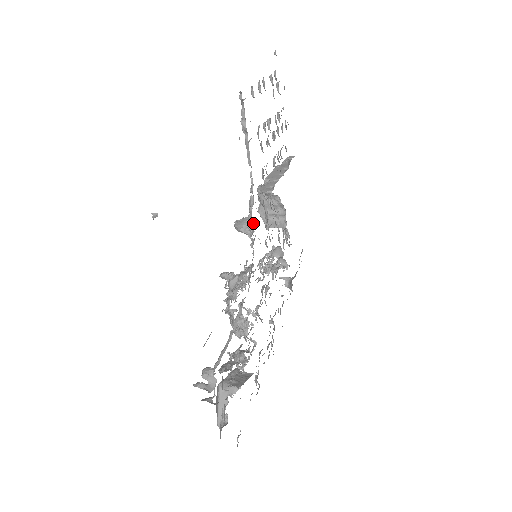
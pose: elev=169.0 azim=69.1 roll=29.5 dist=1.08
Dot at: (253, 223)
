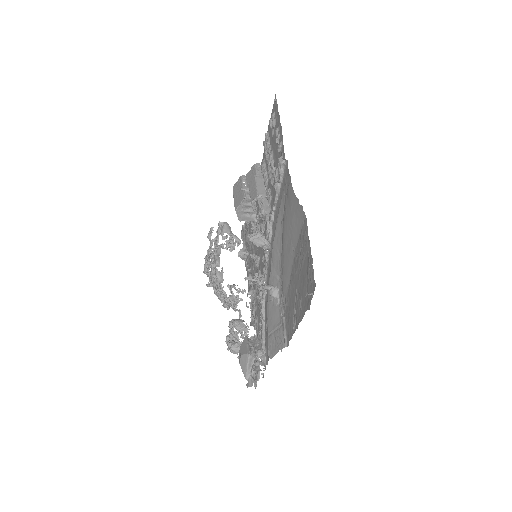
Dot at: occluded
